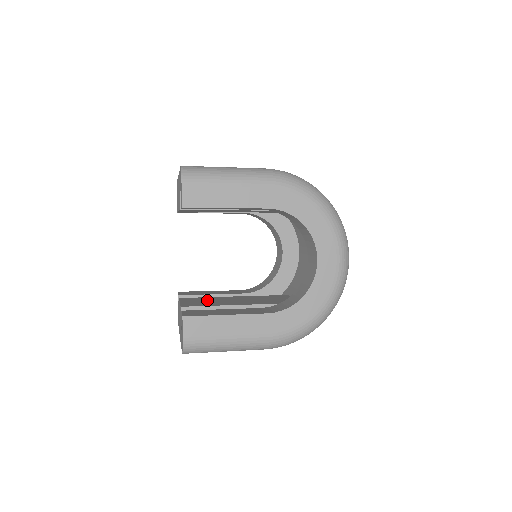
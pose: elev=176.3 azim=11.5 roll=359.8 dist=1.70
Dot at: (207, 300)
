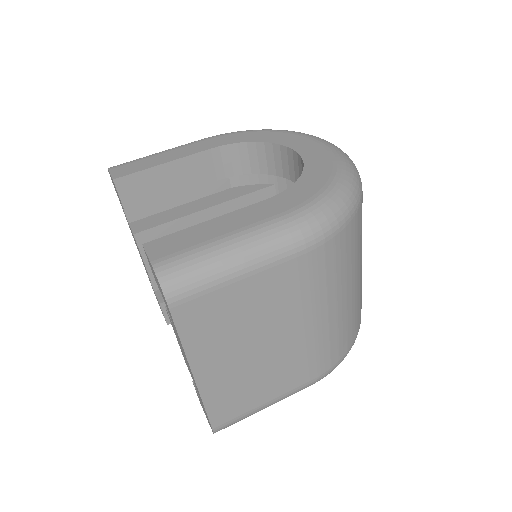
Dot at: occluded
